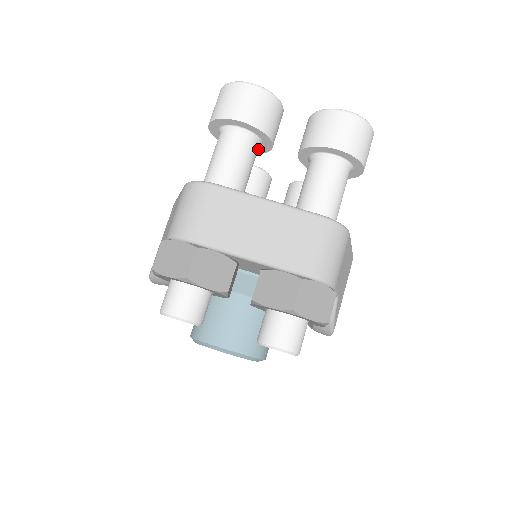
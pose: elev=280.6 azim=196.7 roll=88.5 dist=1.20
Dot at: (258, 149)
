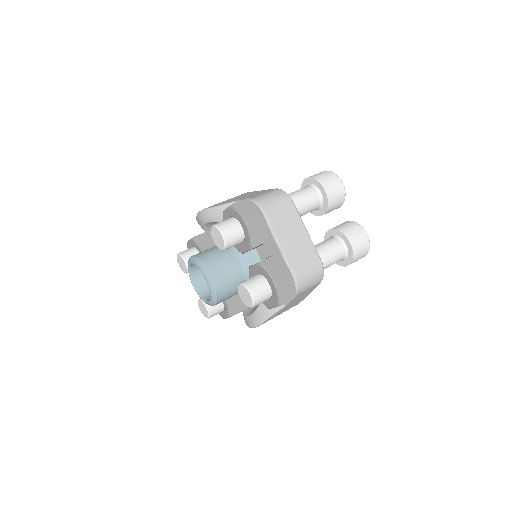
Dot at: (314, 210)
